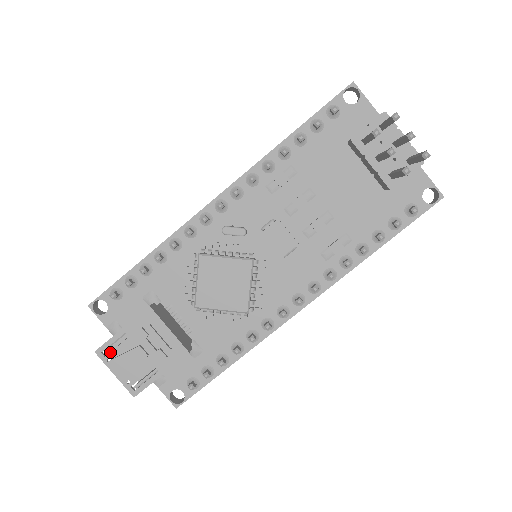
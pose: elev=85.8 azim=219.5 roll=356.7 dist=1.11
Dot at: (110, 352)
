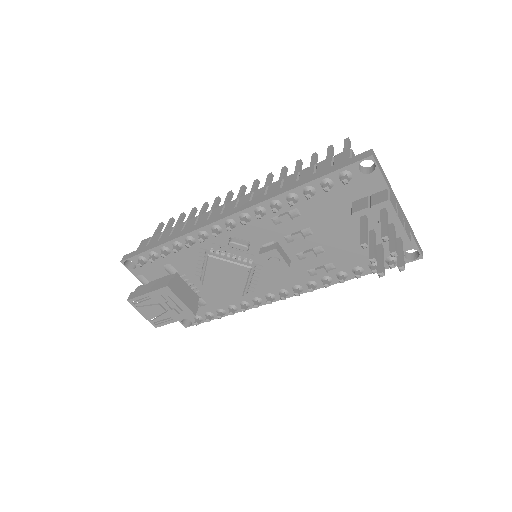
Dot at: (138, 303)
